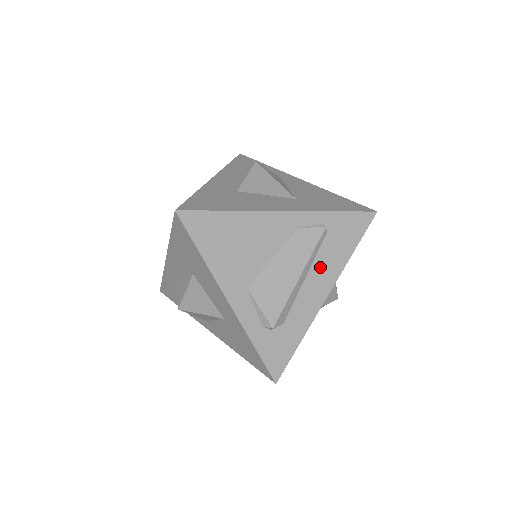
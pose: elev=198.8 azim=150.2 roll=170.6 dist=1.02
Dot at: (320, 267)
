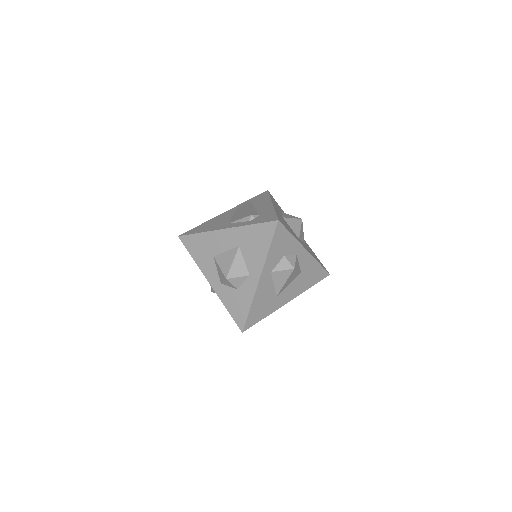
Dot at: (258, 204)
